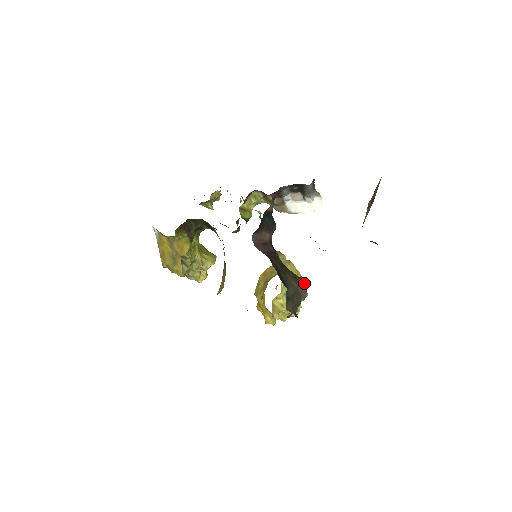
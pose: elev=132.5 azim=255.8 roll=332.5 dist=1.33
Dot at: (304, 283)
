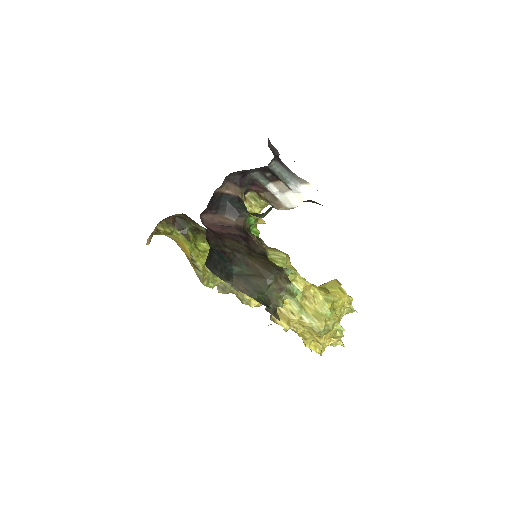
Dot at: (275, 269)
